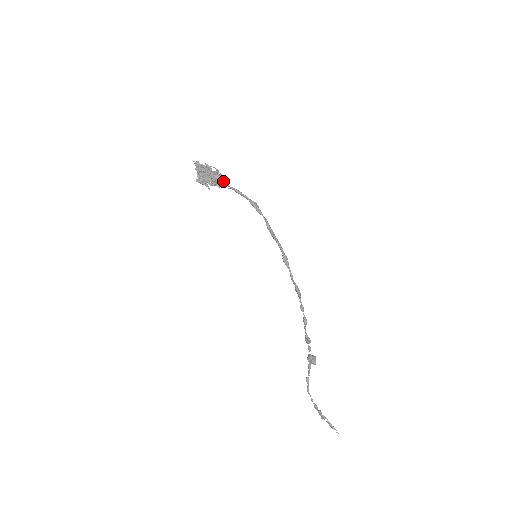
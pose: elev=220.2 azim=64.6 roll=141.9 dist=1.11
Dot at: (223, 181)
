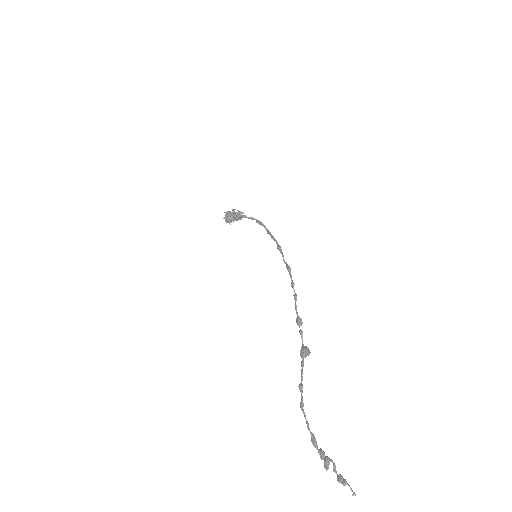
Dot at: (241, 213)
